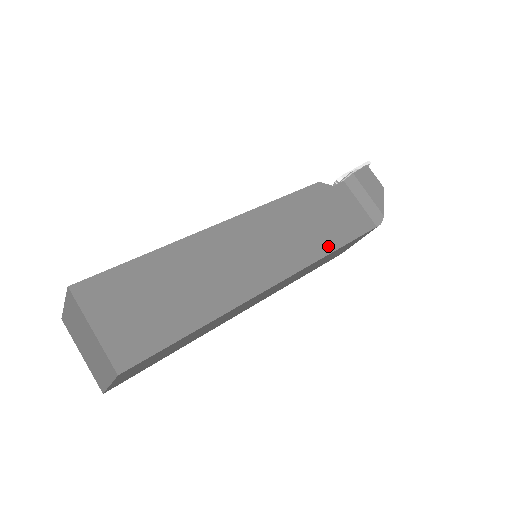
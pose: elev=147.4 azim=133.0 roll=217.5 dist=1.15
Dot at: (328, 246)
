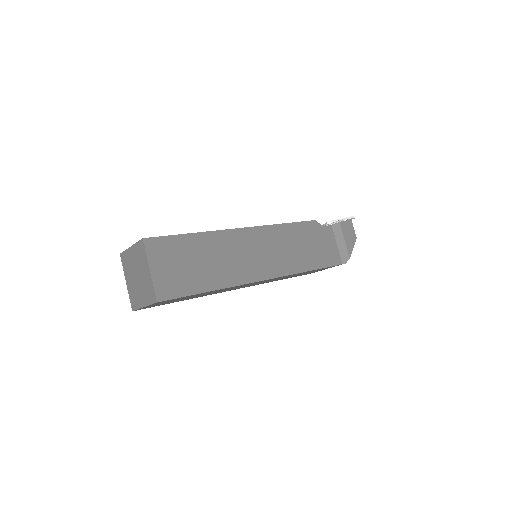
Dot at: (306, 266)
